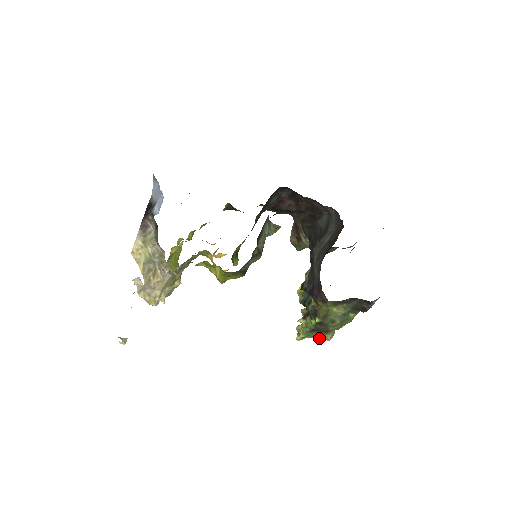
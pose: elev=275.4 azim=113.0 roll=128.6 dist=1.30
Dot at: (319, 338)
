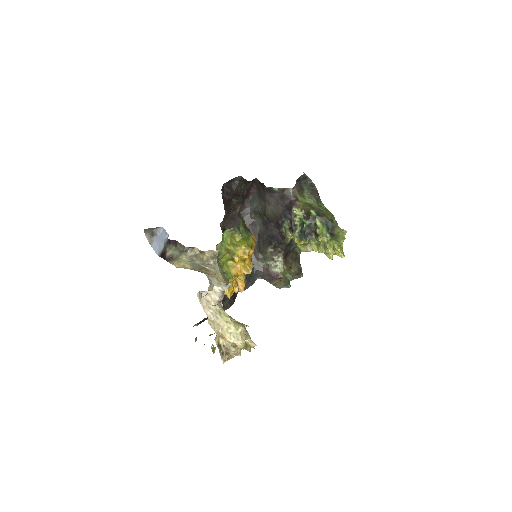
Dot at: (343, 237)
